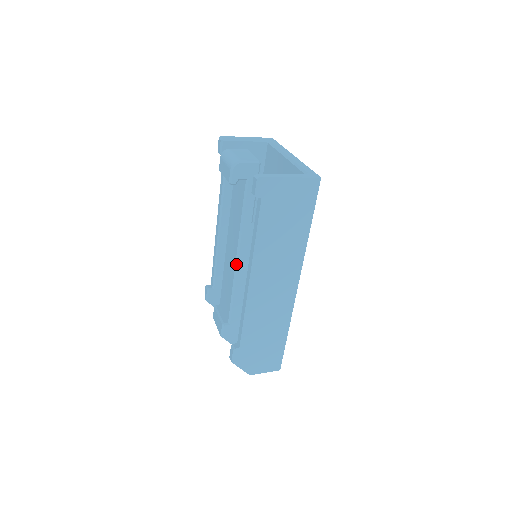
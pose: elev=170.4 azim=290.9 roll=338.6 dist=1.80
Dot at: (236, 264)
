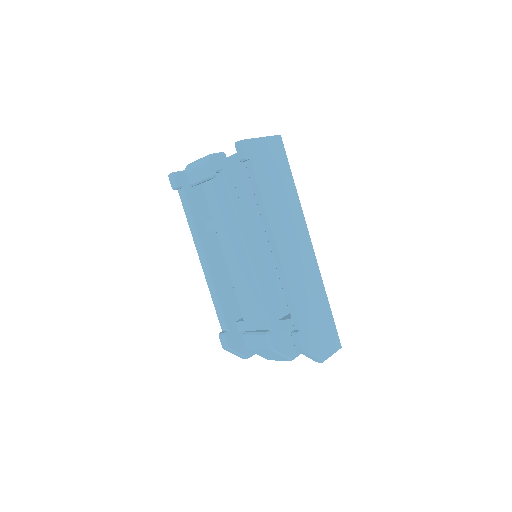
Dot at: (249, 259)
